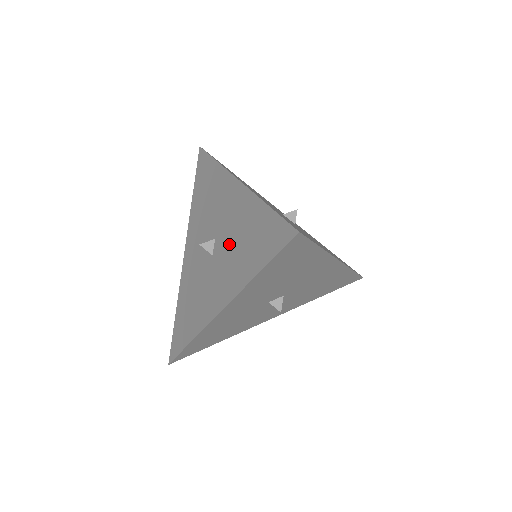
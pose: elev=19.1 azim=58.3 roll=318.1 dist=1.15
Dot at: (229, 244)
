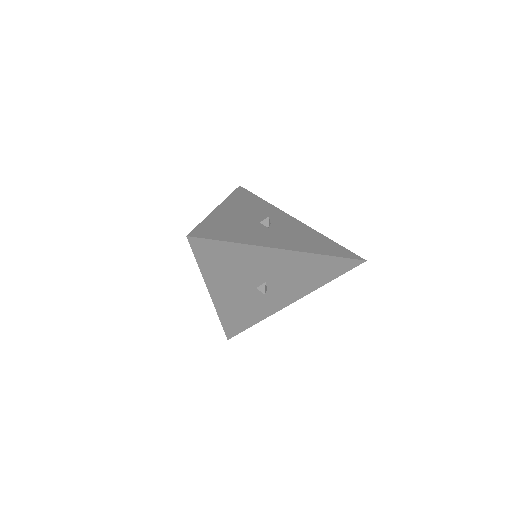
Dot at: occluded
